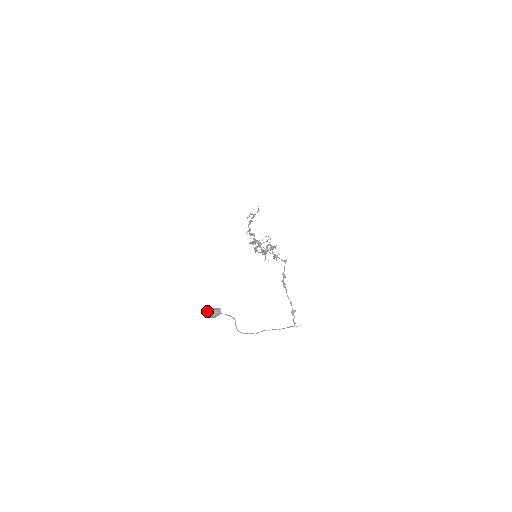
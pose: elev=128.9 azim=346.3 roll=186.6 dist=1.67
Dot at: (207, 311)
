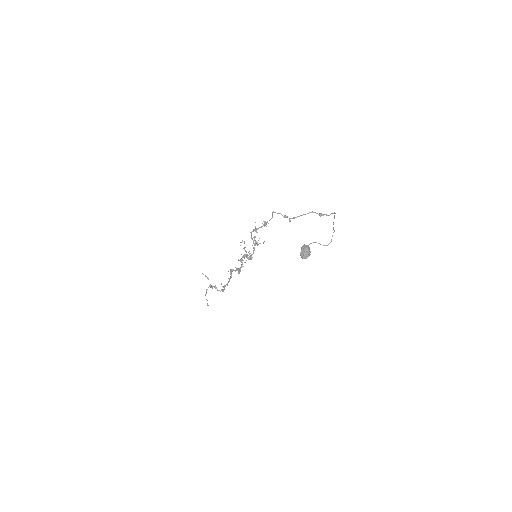
Dot at: (302, 255)
